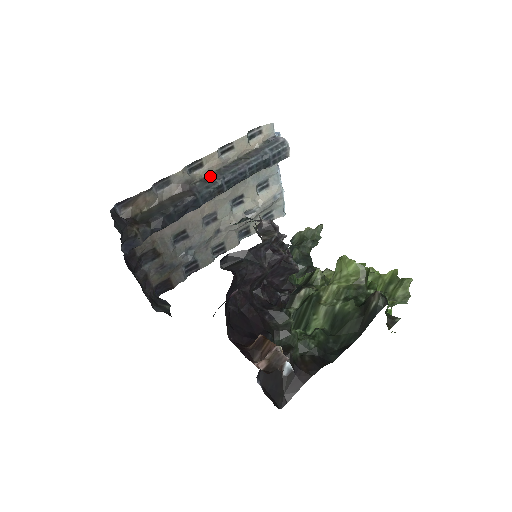
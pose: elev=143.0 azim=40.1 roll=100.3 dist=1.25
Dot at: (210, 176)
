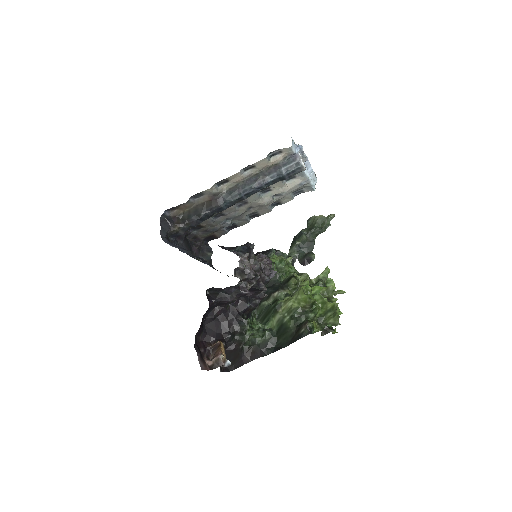
Dot at: (234, 188)
